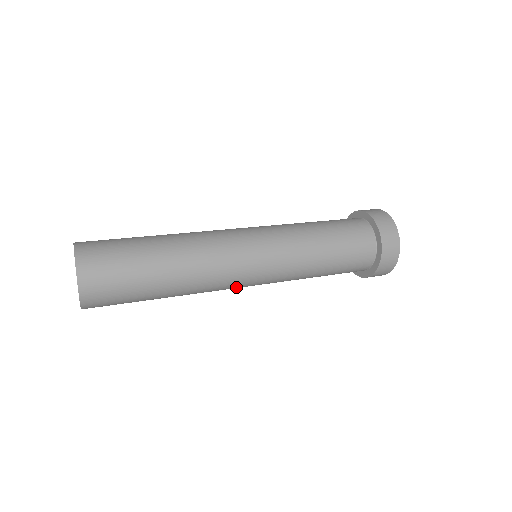
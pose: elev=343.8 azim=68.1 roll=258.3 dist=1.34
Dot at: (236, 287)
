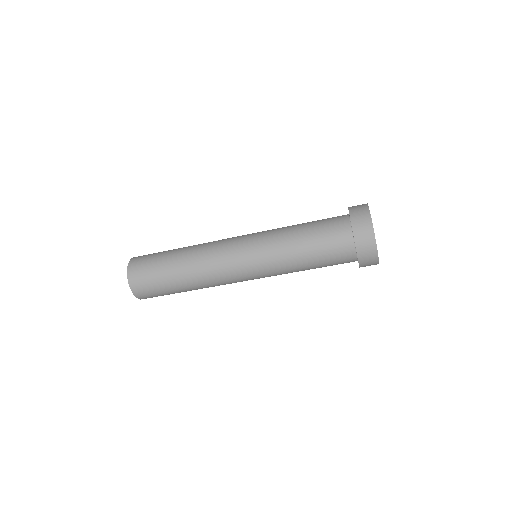
Dot at: (232, 268)
